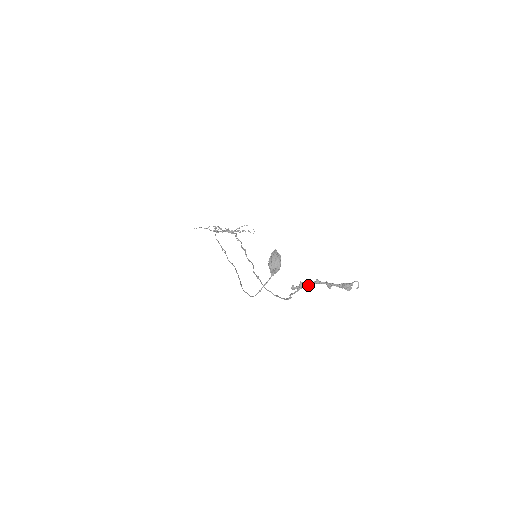
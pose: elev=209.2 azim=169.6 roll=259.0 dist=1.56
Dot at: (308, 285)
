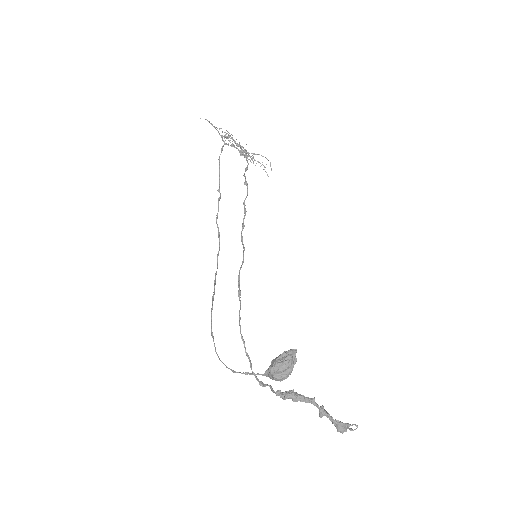
Dot at: (298, 400)
